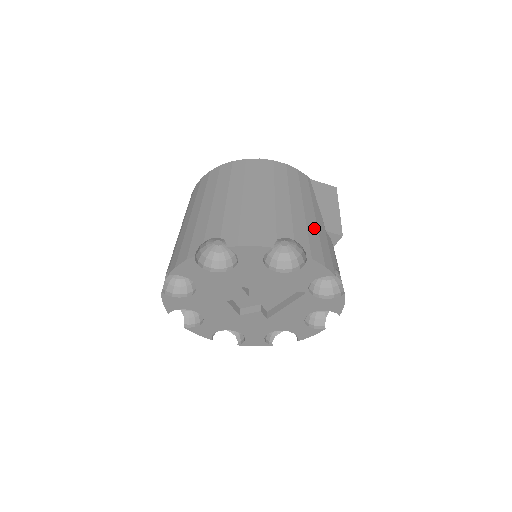
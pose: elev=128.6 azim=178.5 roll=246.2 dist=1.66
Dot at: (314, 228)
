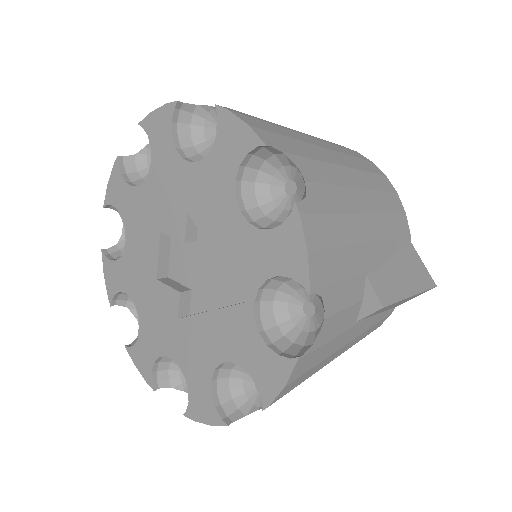
Dot at: (352, 233)
